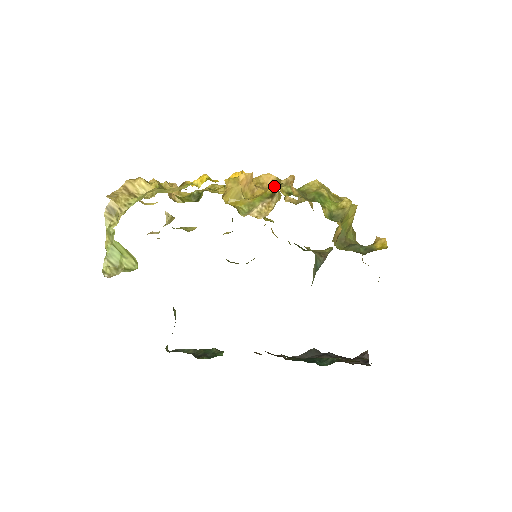
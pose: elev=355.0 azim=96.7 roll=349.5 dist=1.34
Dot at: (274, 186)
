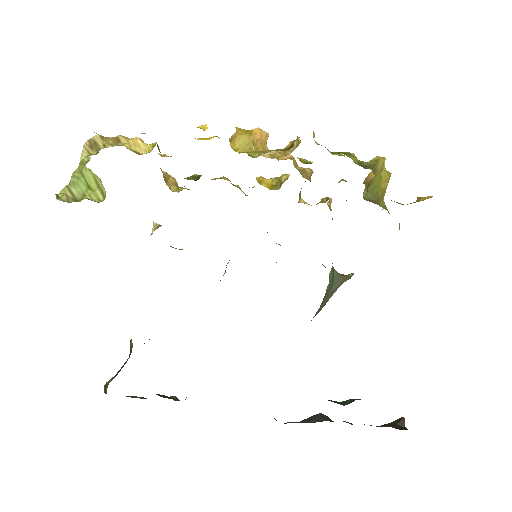
Dot at: (292, 141)
